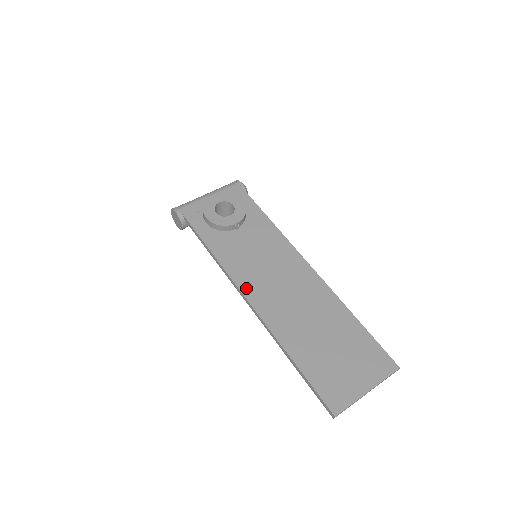
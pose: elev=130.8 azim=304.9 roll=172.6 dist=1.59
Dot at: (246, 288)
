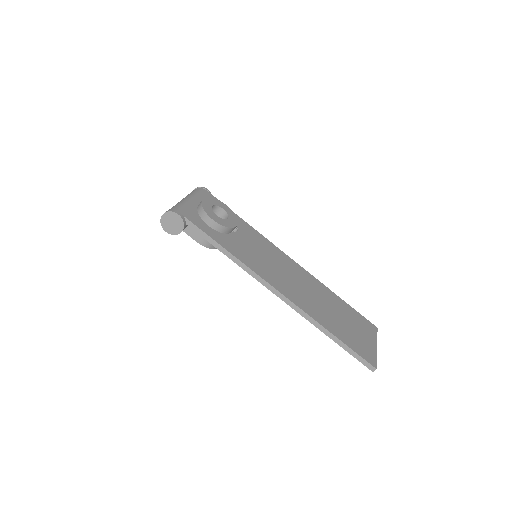
Dot at: (274, 283)
